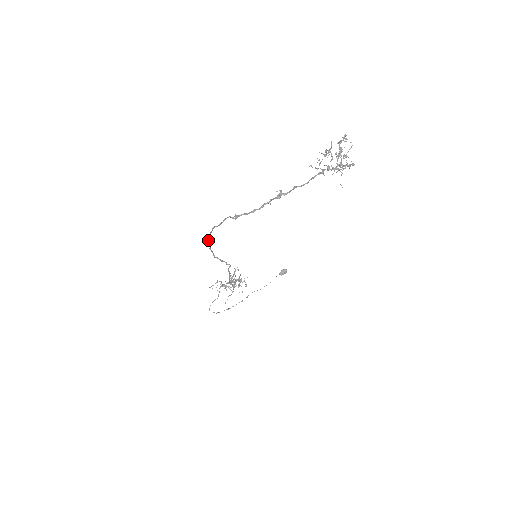
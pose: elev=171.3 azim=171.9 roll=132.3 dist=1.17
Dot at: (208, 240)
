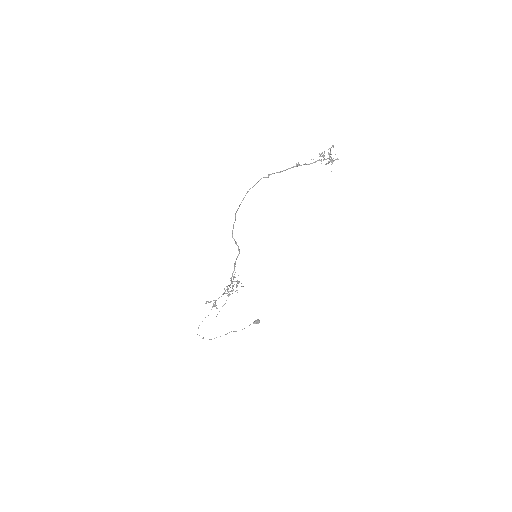
Dot at: (237, 210)
